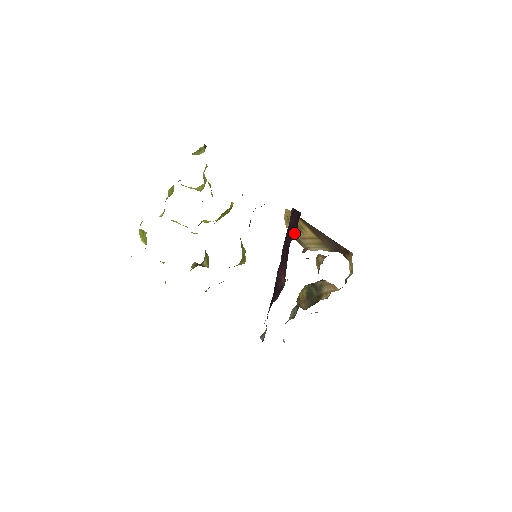
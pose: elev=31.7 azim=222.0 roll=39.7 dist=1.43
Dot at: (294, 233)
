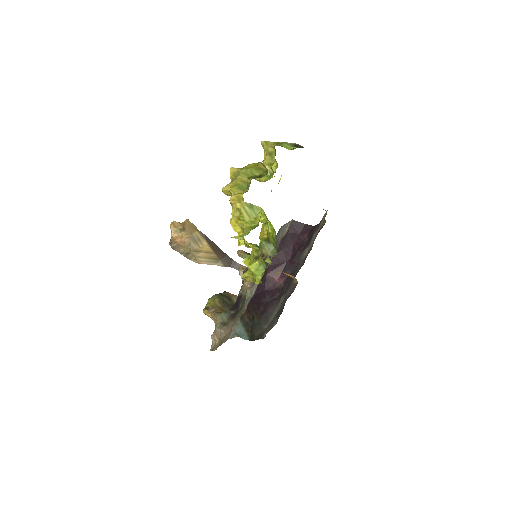
Dot at: (300, 241)
